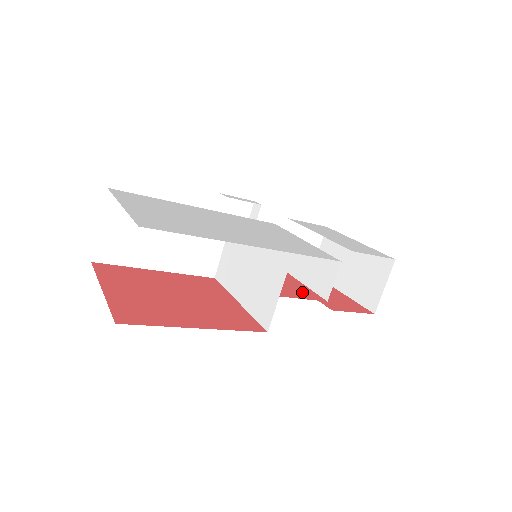
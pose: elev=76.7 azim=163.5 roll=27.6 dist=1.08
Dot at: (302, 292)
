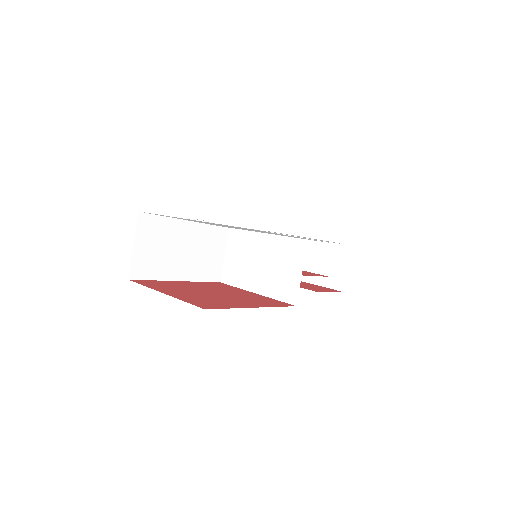
Dot at: (309, 273)
